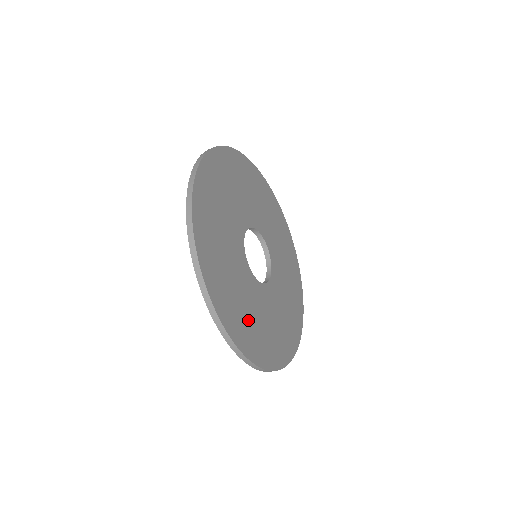
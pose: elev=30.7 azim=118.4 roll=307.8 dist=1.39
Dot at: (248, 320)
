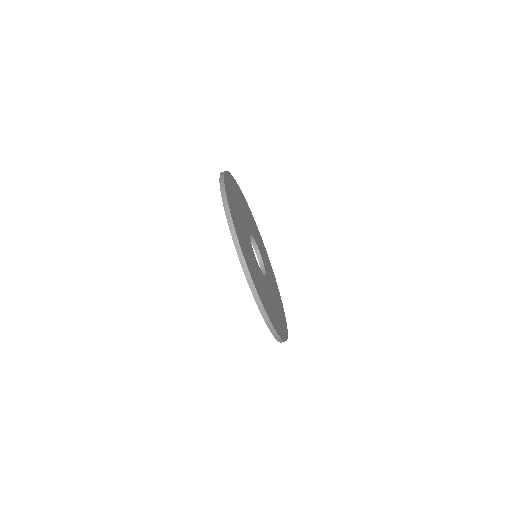
Dot at: (239, 223)
